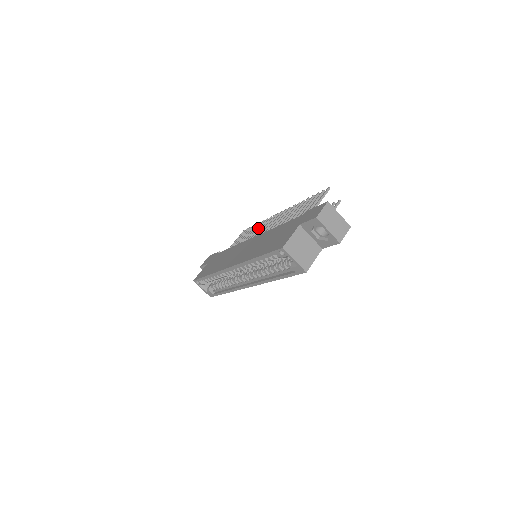
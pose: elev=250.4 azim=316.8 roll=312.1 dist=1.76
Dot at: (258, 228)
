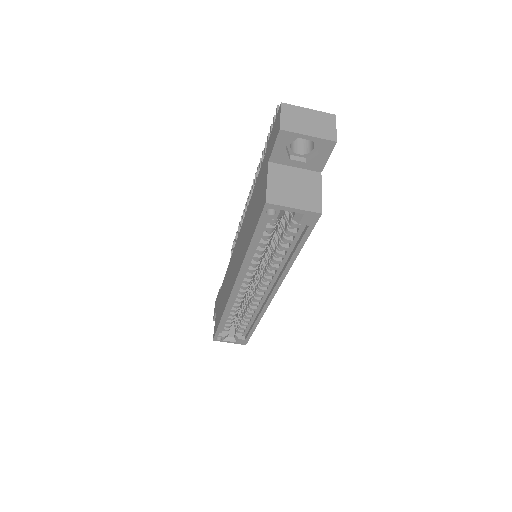
Dot at: occluded
